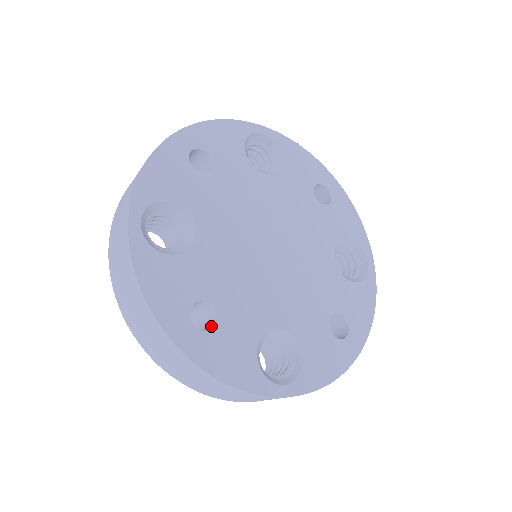
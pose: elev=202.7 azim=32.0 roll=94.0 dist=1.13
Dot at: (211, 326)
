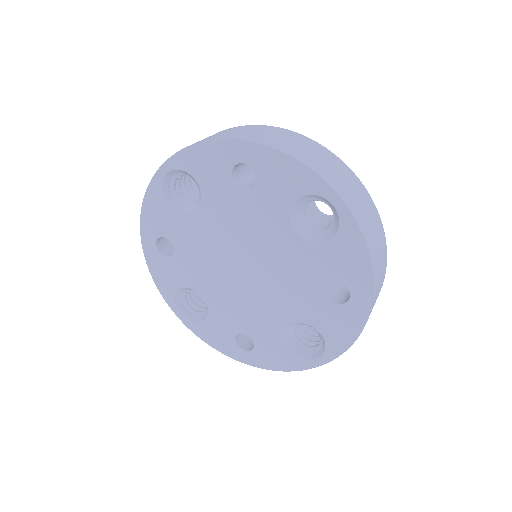
Dot at: (172, 253)
